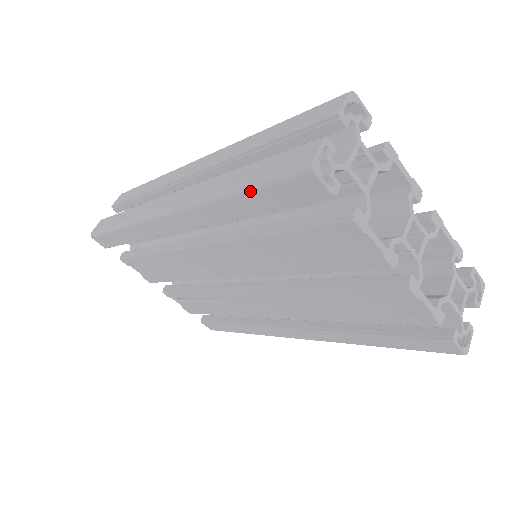
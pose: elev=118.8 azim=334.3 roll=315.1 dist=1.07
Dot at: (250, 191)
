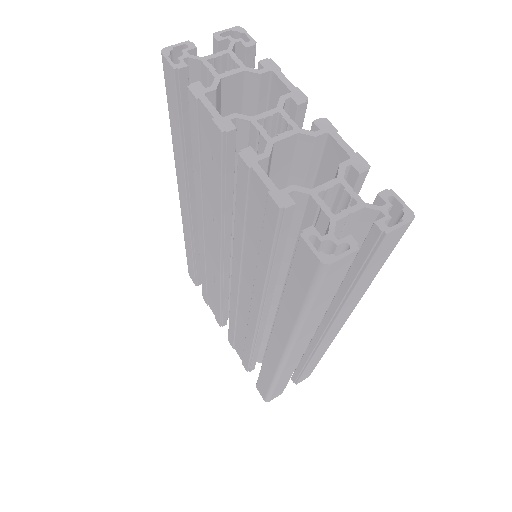
Dot at: (169, 113)
